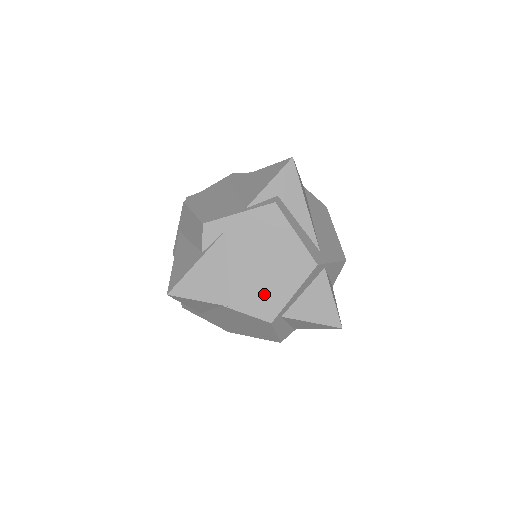
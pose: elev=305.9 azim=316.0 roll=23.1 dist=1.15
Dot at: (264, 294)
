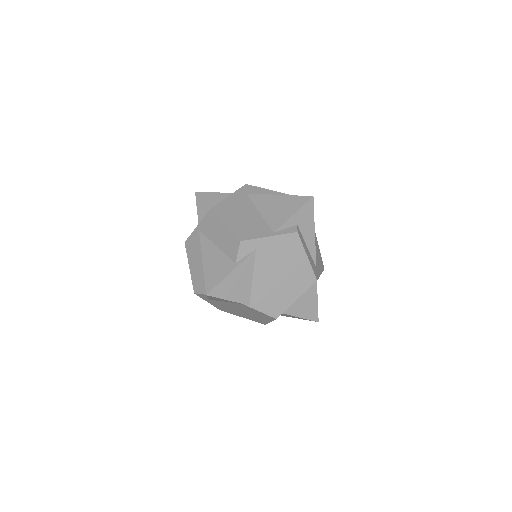
Dot at: (275, 298)
